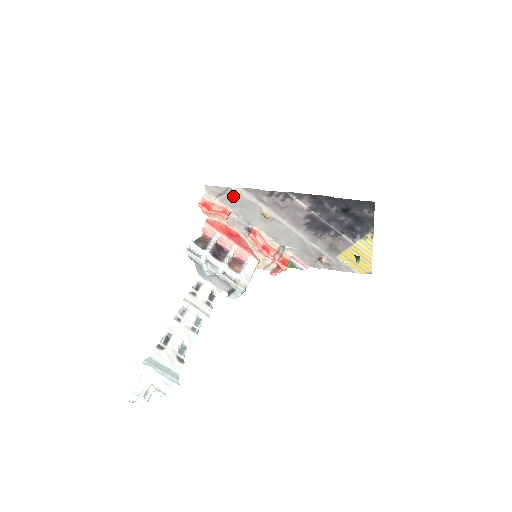
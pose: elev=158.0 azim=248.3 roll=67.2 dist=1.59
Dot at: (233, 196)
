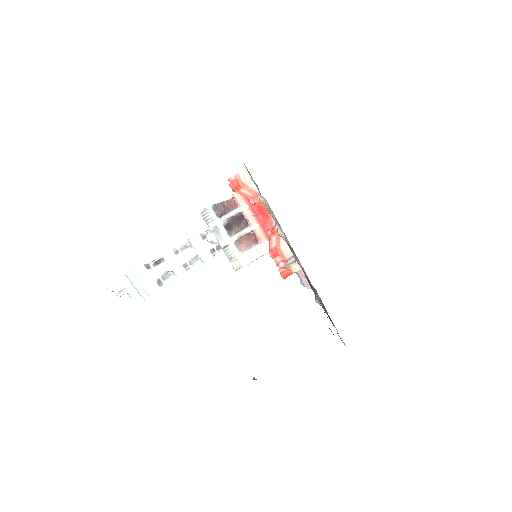
Dot at: occluded
